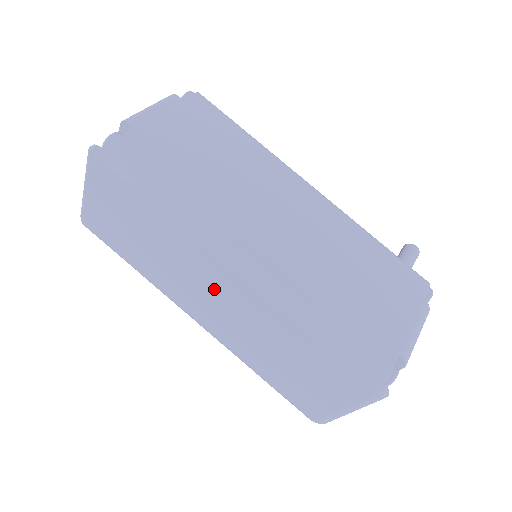
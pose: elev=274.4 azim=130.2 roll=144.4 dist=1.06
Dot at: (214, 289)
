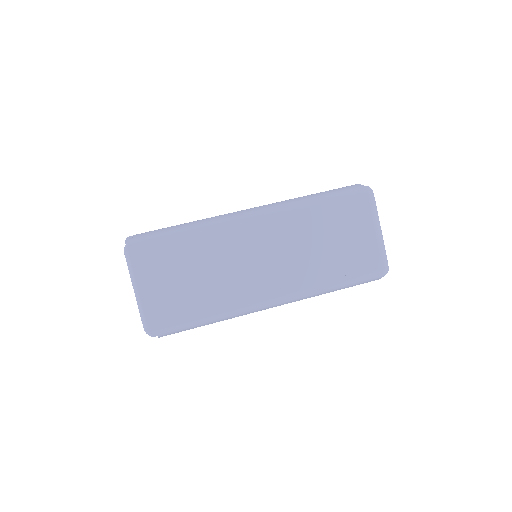
Dot at: (257, 248)
